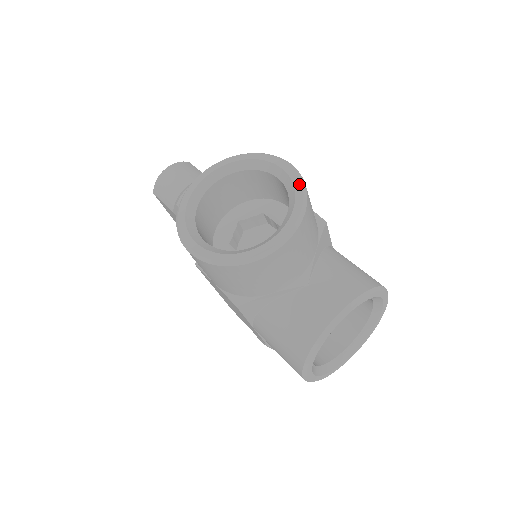
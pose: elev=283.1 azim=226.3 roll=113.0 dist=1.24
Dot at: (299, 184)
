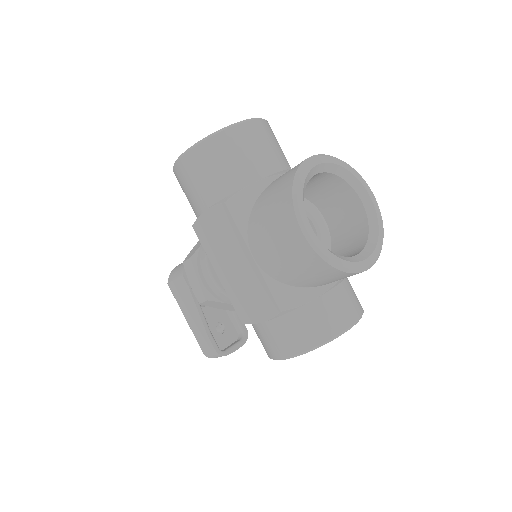
Dot at: occluded
